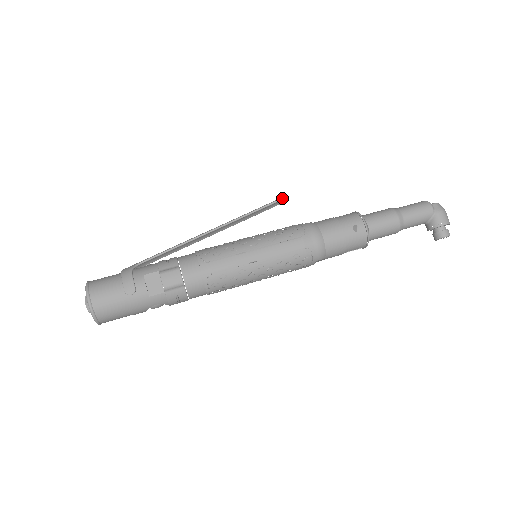
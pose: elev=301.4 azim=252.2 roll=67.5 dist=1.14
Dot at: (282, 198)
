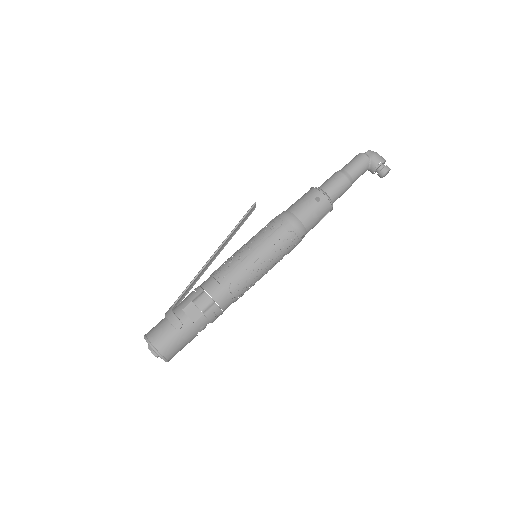
Dot at: (253, 205)
